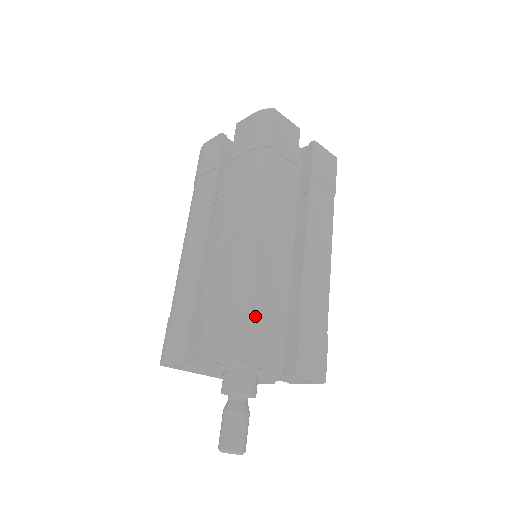
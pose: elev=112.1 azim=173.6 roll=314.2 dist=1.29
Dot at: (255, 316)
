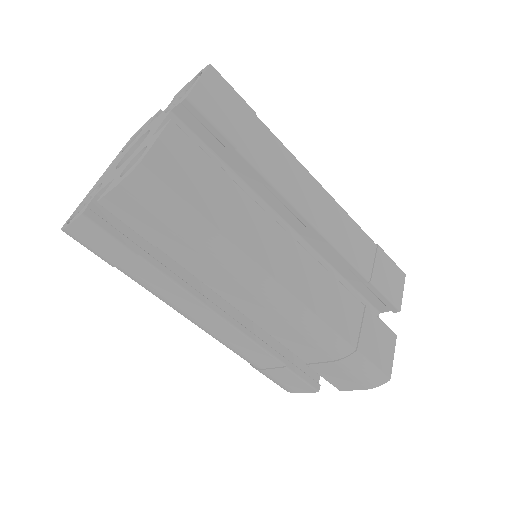
Dot at: (364, 347)
